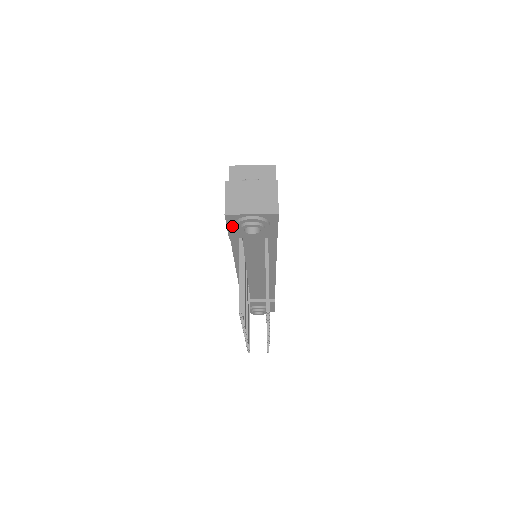
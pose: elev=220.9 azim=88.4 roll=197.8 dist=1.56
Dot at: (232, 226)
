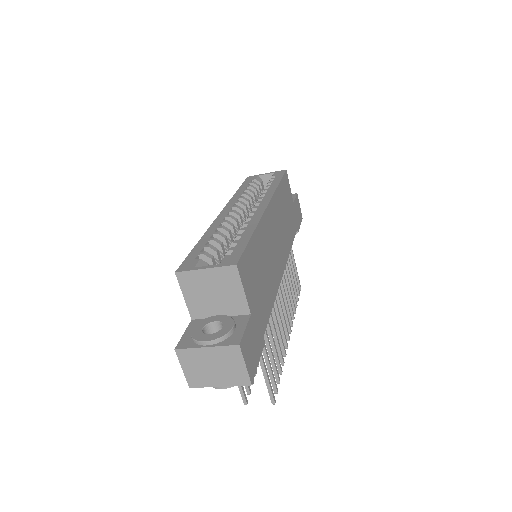
Dot at: occluded
